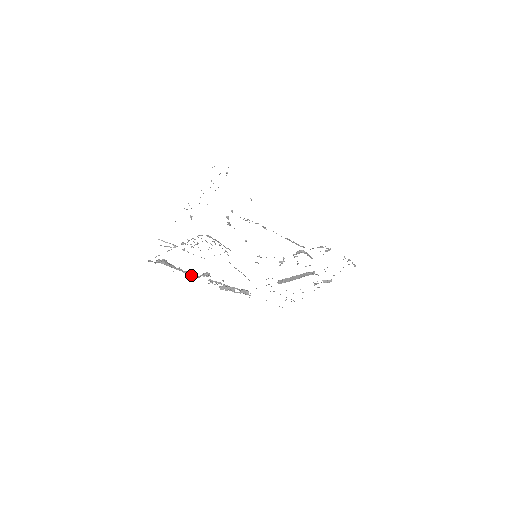
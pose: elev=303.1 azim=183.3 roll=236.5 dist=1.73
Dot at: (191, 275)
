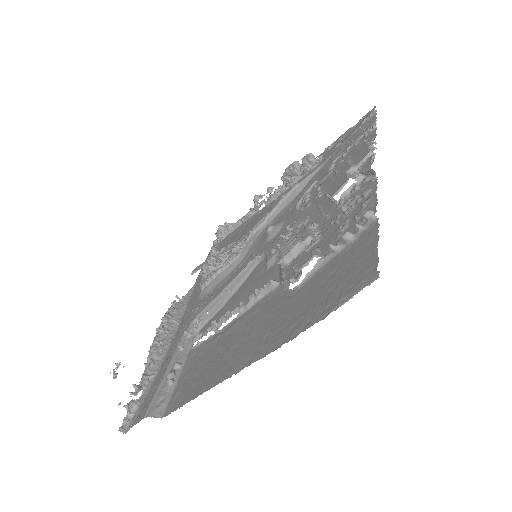
Dot at: occluded
